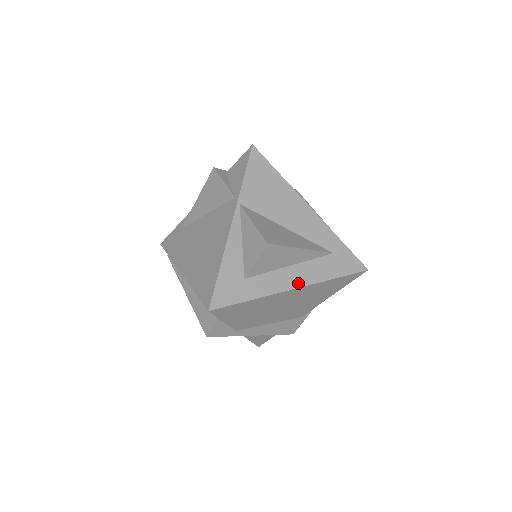
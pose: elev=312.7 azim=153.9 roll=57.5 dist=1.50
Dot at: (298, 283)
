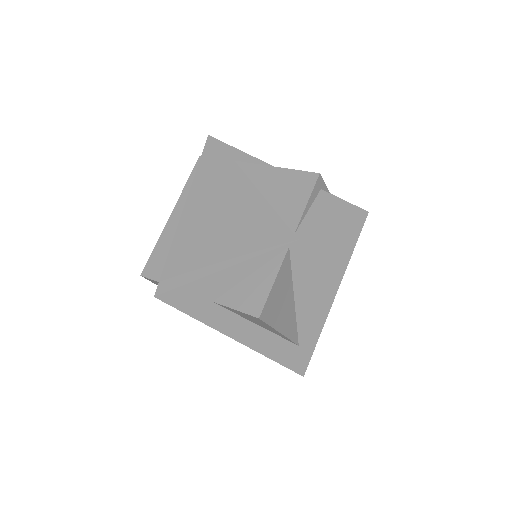
Dot at: (246, 341)
